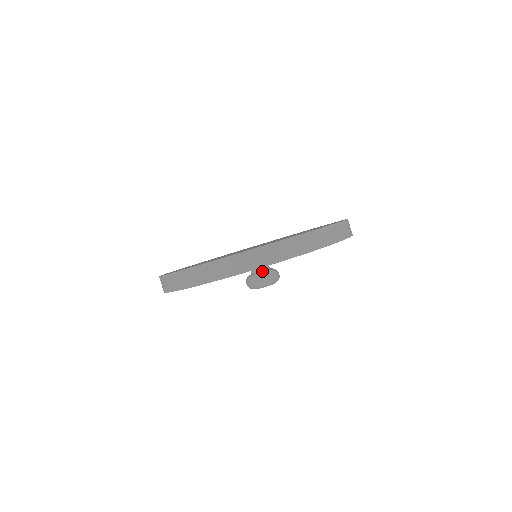
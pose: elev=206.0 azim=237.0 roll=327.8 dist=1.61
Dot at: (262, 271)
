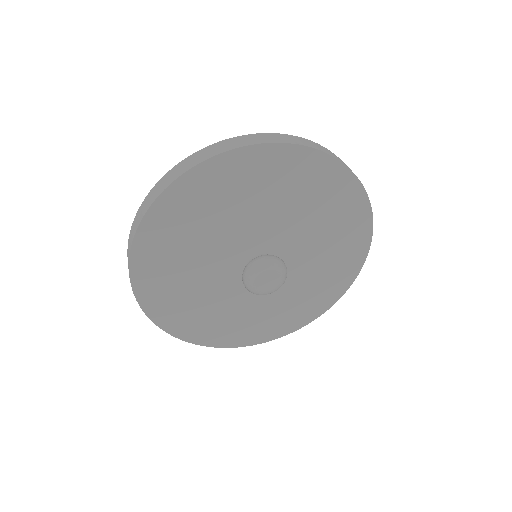
Dot at: occluded
